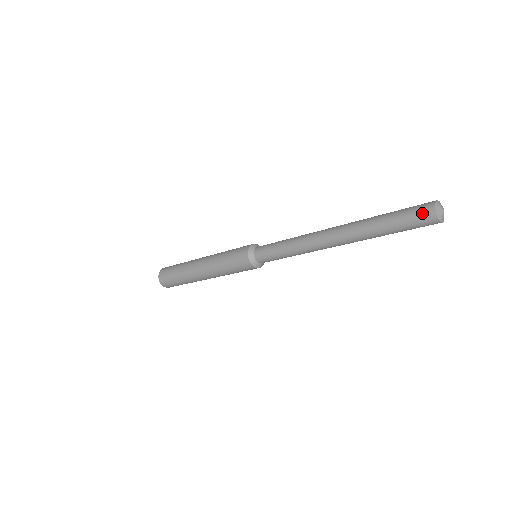
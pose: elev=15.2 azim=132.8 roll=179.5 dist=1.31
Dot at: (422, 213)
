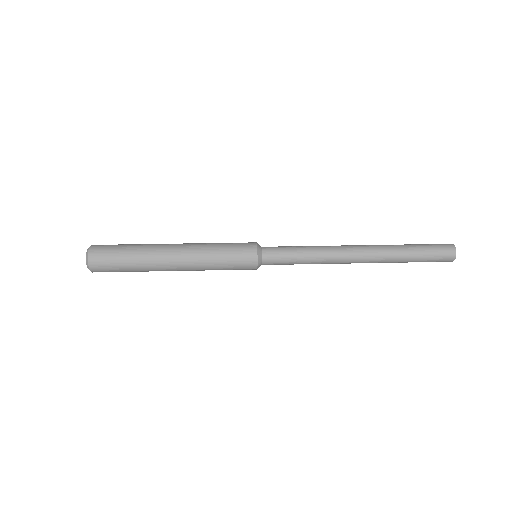
Dot at: (445, 259)
